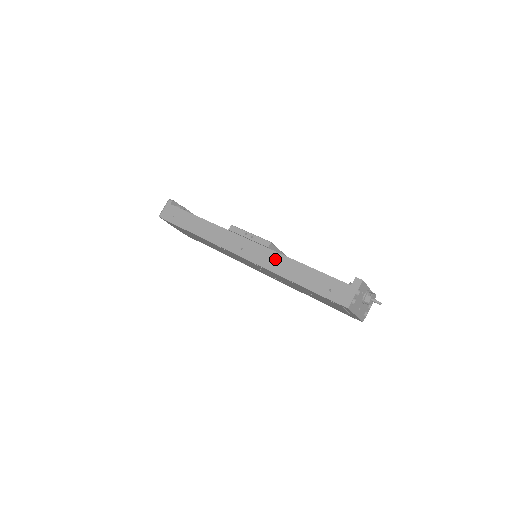
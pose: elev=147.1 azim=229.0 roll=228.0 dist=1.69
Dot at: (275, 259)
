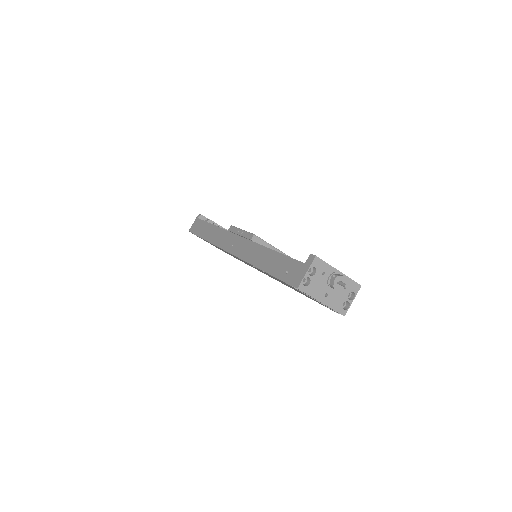
Dot at: (253, 250)
